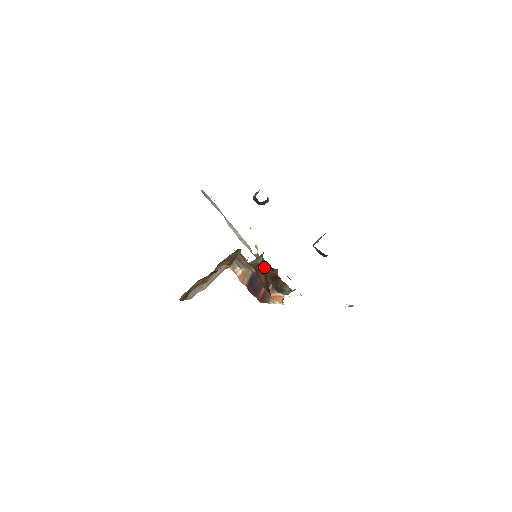
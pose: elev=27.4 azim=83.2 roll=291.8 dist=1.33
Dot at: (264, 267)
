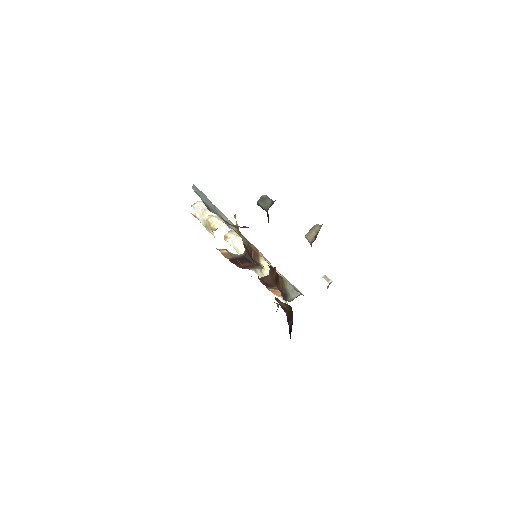
Dot at: (269, 274)
